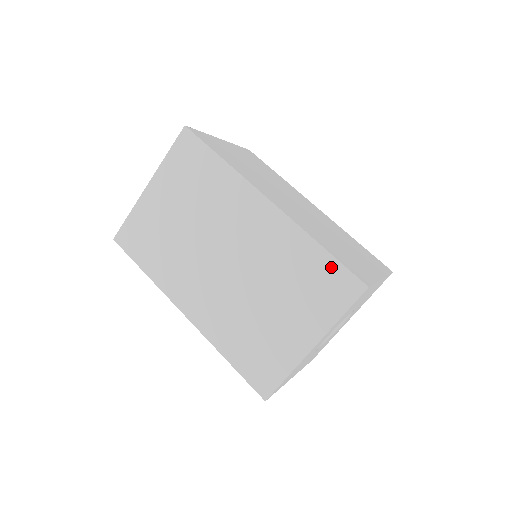
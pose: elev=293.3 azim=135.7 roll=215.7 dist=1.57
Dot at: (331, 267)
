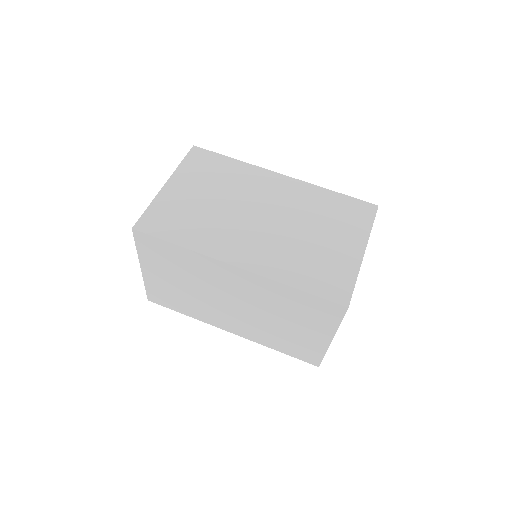
Dot at: (348, 201)
